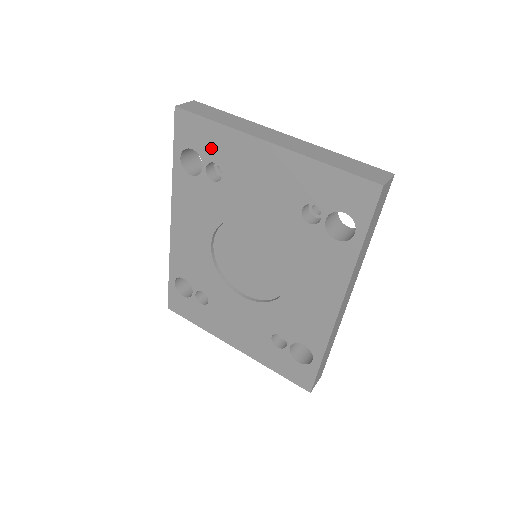
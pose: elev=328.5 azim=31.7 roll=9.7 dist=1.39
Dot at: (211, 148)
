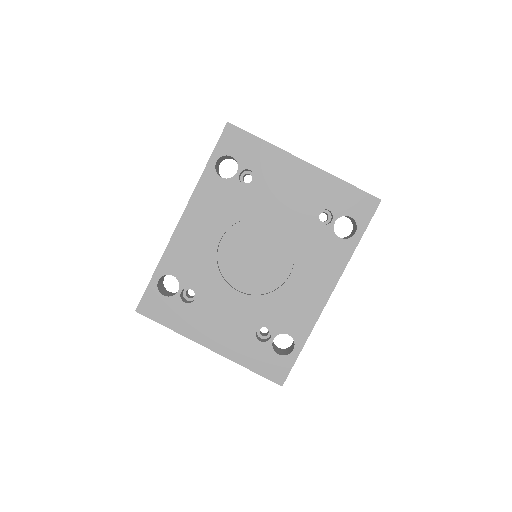
Dot at: (251, 158)
